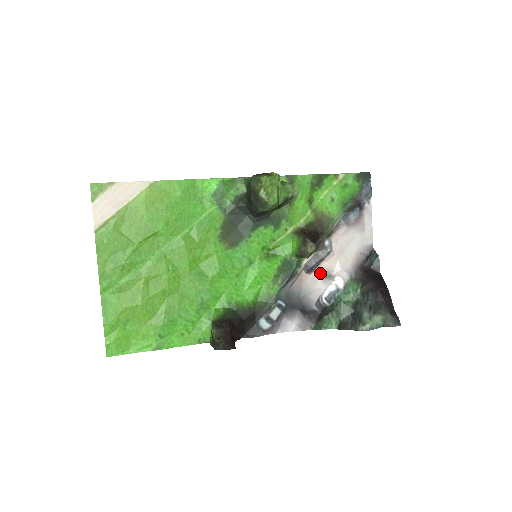
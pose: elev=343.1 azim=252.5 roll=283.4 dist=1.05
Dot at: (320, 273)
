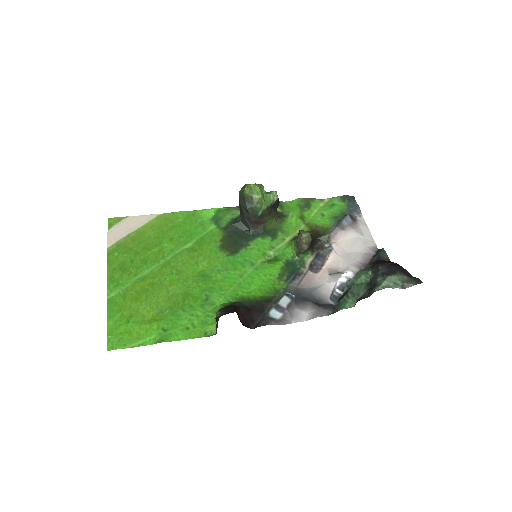
Dot at: (327, 272)
